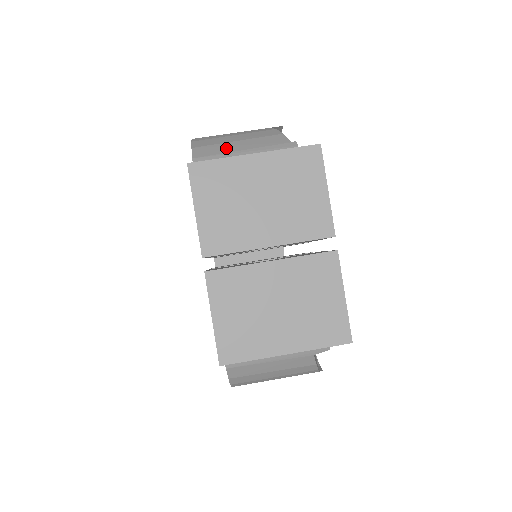
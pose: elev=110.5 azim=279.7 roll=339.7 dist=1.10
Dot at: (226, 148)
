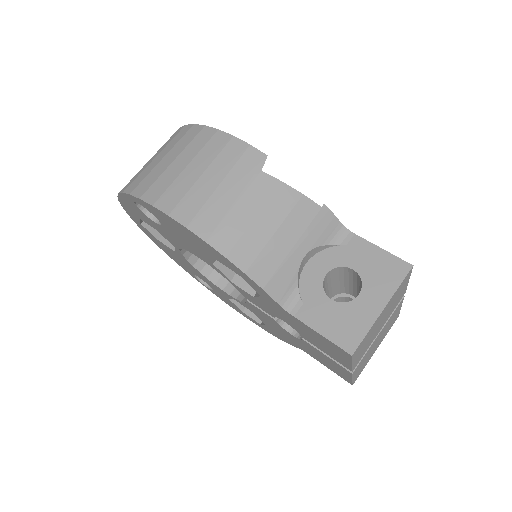
Dot at: (277, 253)
